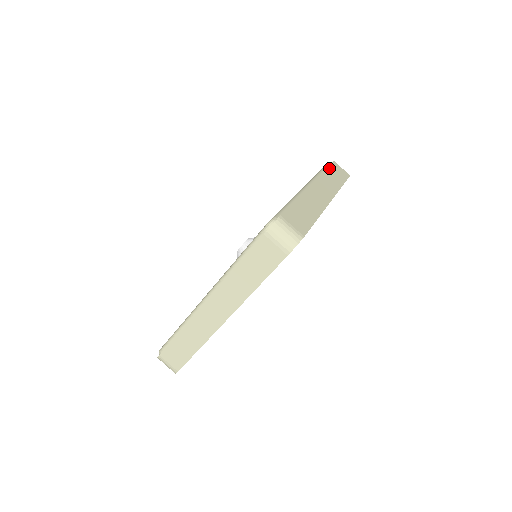
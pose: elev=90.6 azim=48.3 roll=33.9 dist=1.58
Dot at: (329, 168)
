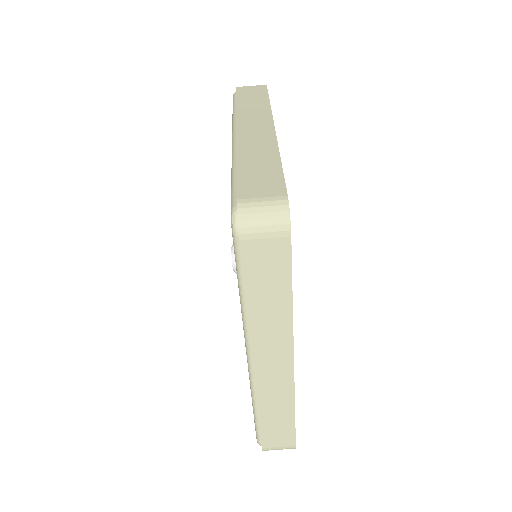
Dot at: (238, 98)
